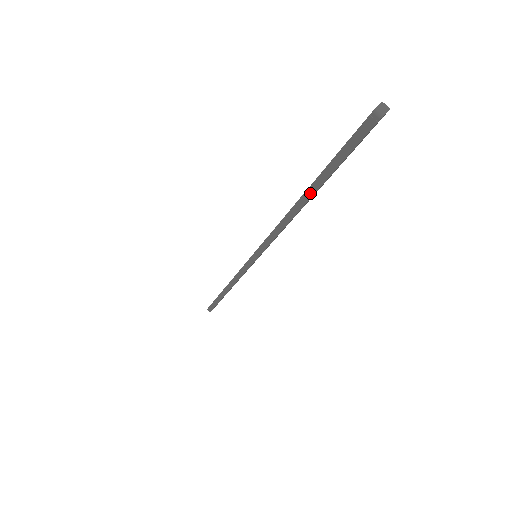
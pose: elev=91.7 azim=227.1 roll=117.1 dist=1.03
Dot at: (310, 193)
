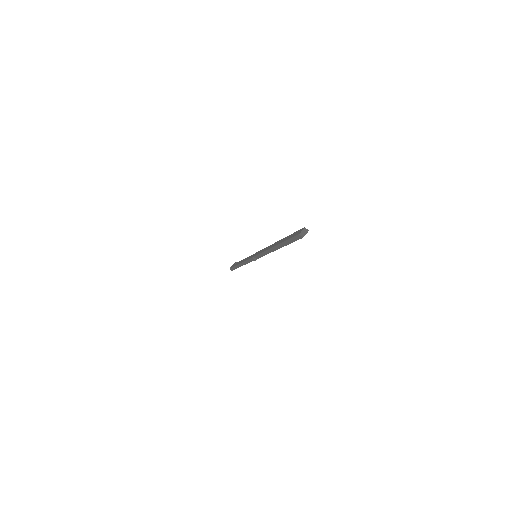
Dot at: (278, 247)
